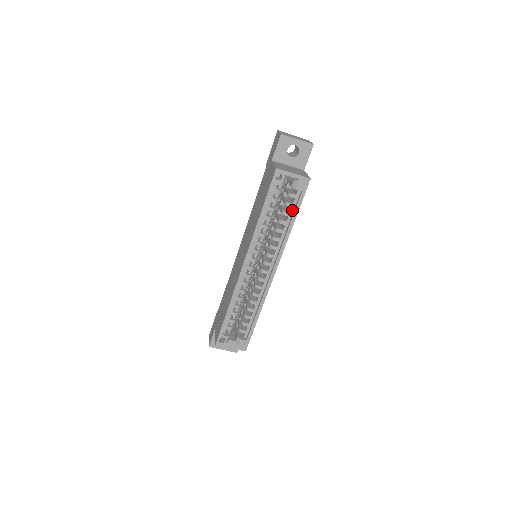
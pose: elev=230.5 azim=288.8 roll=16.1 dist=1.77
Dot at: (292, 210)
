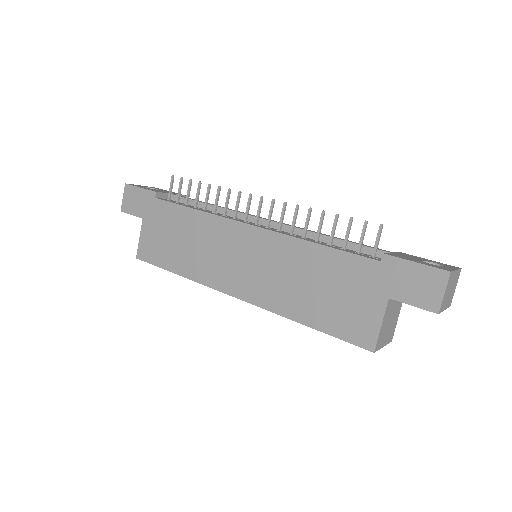
Dot at: occluded
